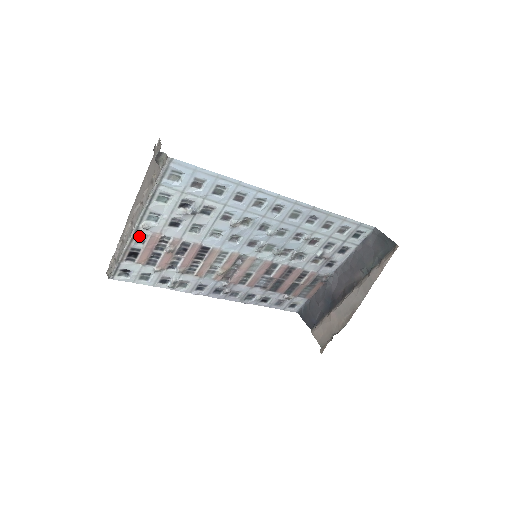
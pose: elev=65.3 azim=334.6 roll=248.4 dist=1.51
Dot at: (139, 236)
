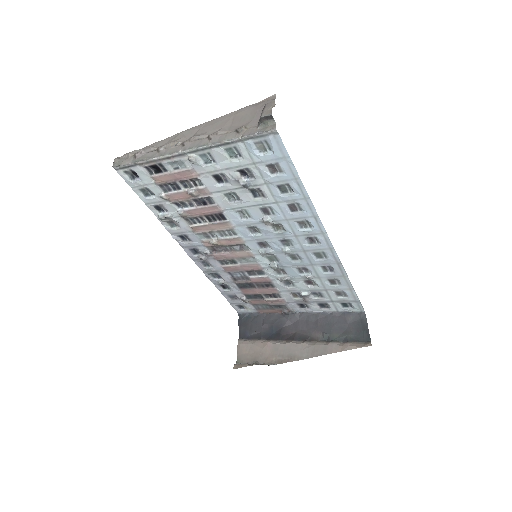
Dot at: (178, 161)
